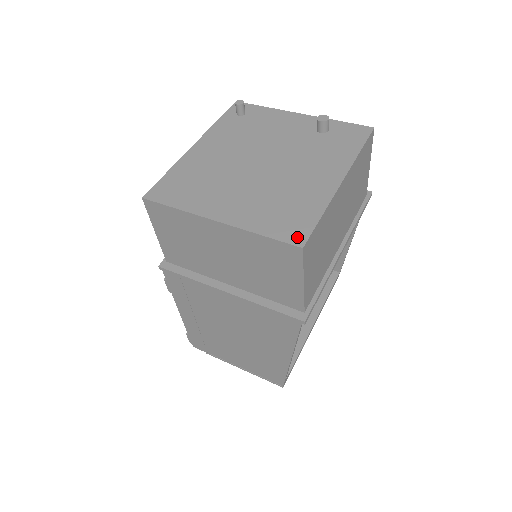
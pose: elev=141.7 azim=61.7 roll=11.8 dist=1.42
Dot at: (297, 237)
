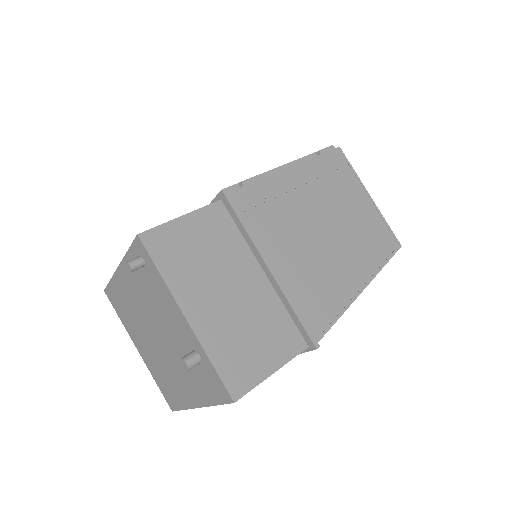
Dot at: (170, 404)
